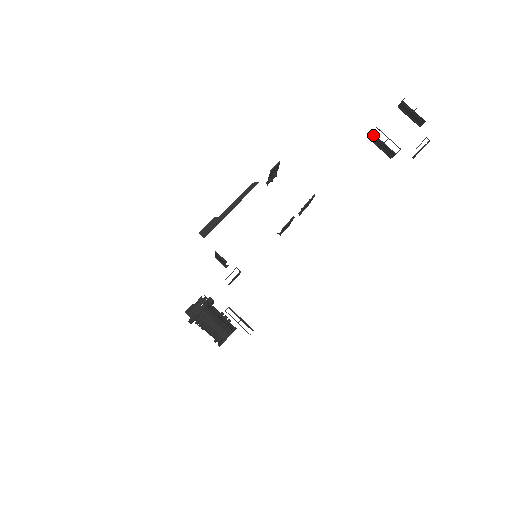
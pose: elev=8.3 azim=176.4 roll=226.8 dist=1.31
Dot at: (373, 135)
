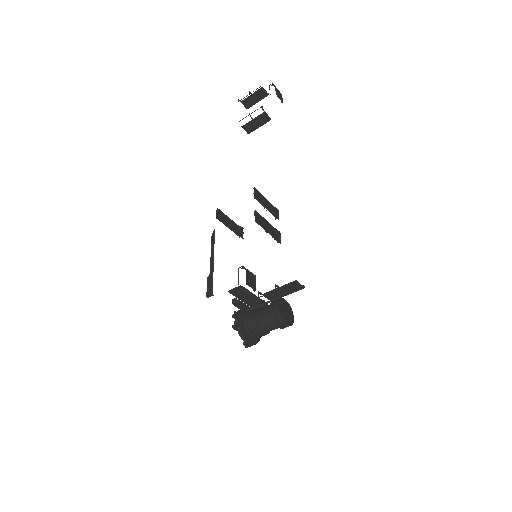
Dot at: (244, 127)
